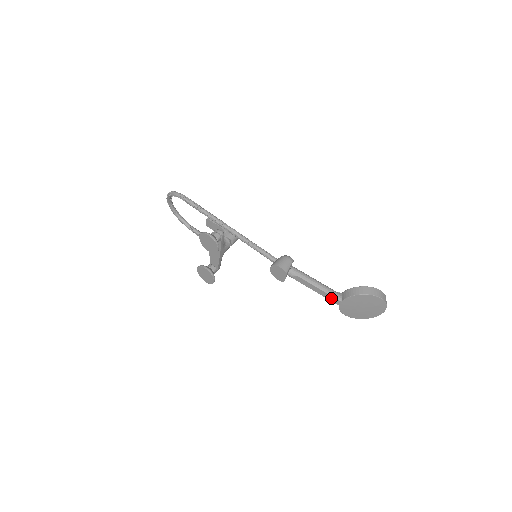
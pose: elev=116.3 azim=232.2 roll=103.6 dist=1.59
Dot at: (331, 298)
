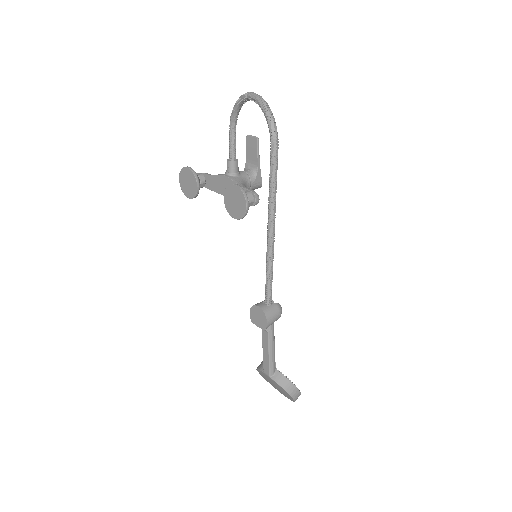
Dot at: (267, 366)
